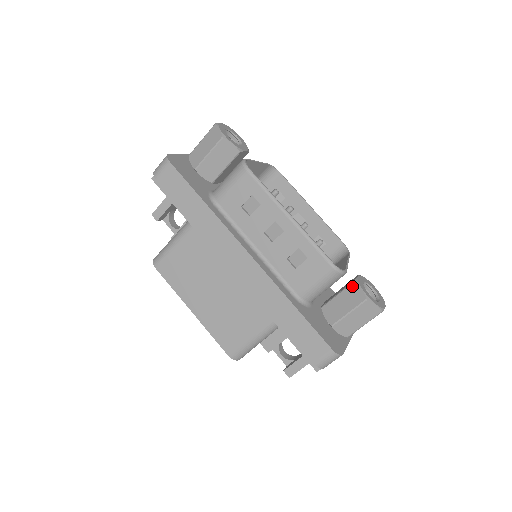
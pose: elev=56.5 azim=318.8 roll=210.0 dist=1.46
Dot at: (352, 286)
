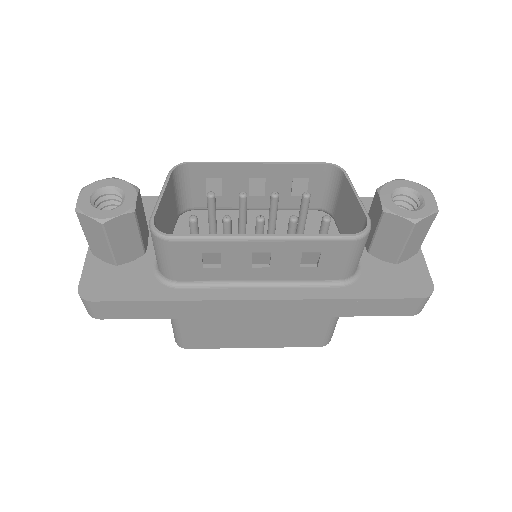
Dot at: (385, 219)
